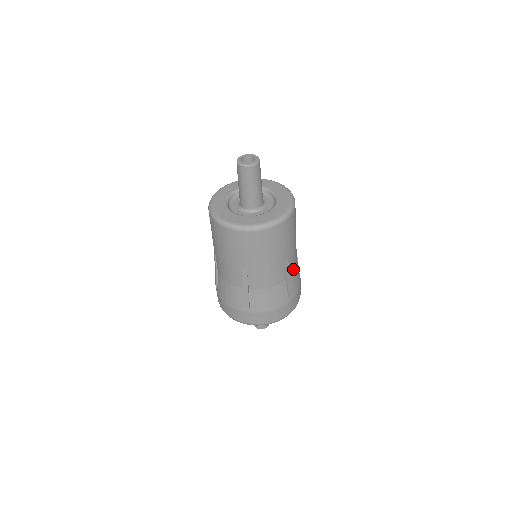
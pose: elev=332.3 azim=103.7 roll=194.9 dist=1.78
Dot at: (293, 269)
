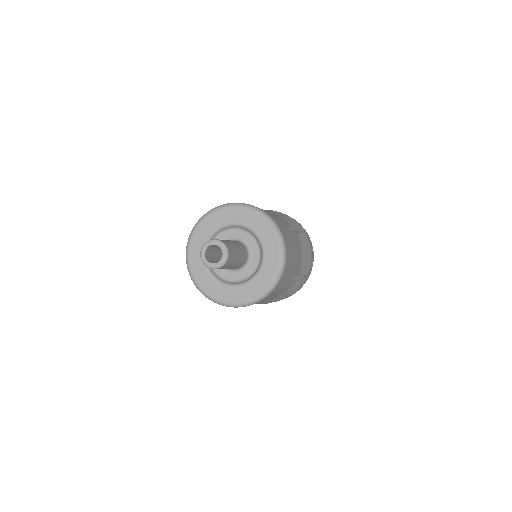
Dot at: occluded
